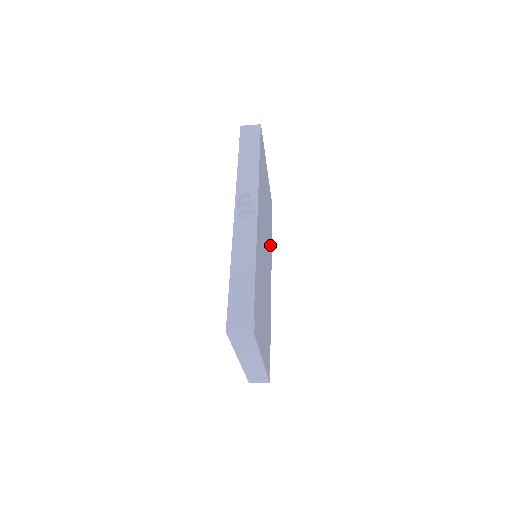
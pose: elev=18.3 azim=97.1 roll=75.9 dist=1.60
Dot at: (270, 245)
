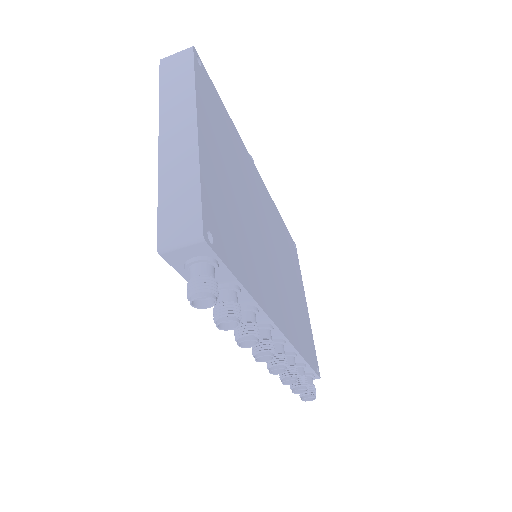
Dot at: (295, 332)
